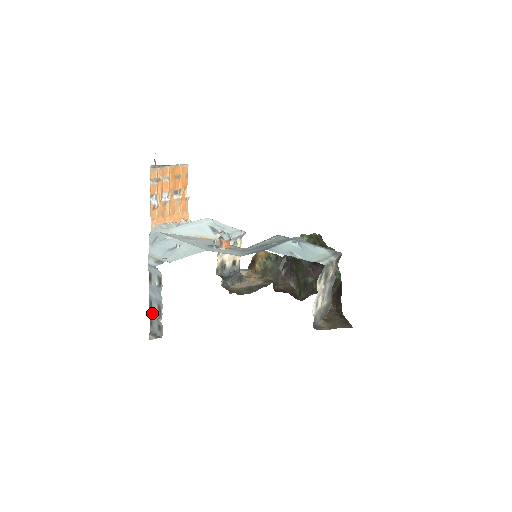
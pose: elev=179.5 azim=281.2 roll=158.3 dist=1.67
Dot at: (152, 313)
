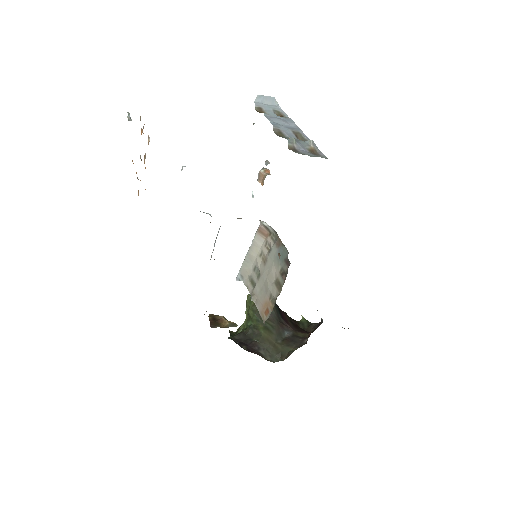
Dot at: (291, 137)
